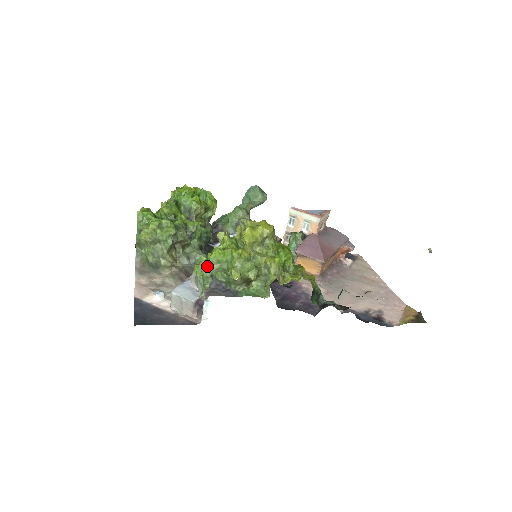
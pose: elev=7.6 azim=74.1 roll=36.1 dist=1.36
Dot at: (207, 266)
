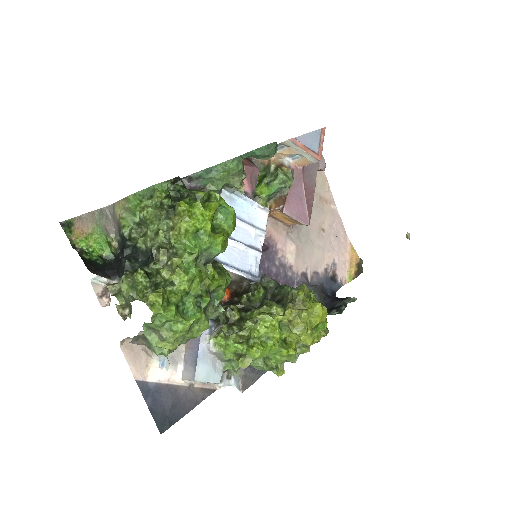
Dot at: occluded
